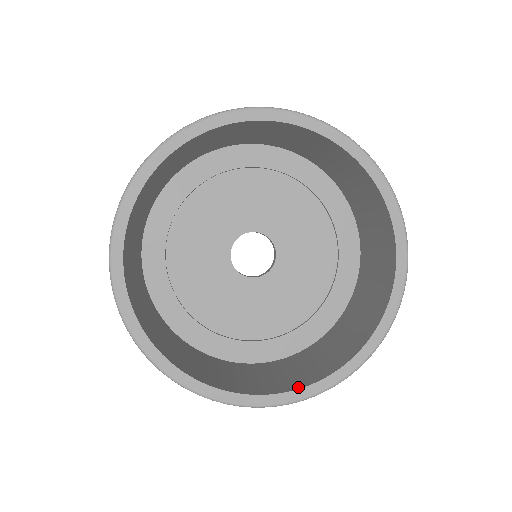
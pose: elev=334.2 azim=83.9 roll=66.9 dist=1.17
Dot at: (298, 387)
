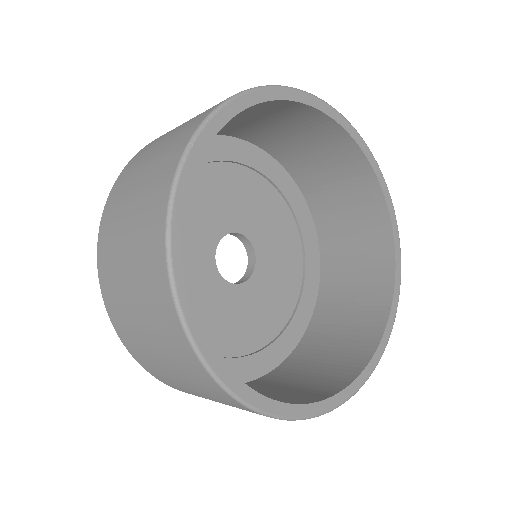
Dot at: (364, 364)
